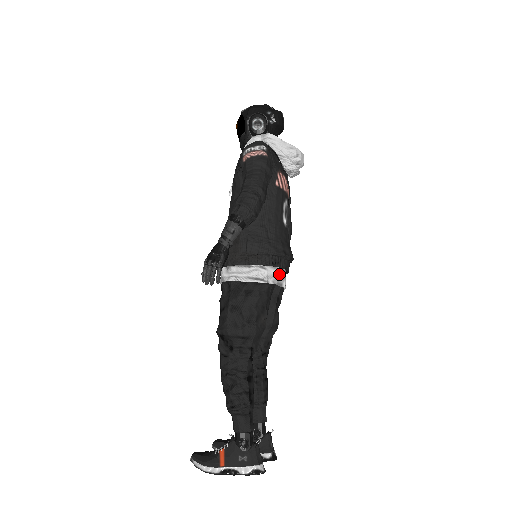
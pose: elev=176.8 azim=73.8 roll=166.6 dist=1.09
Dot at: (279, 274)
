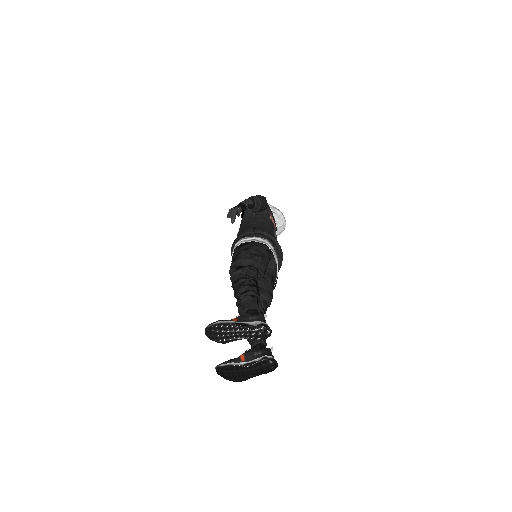
Dot at: (274, 252)
